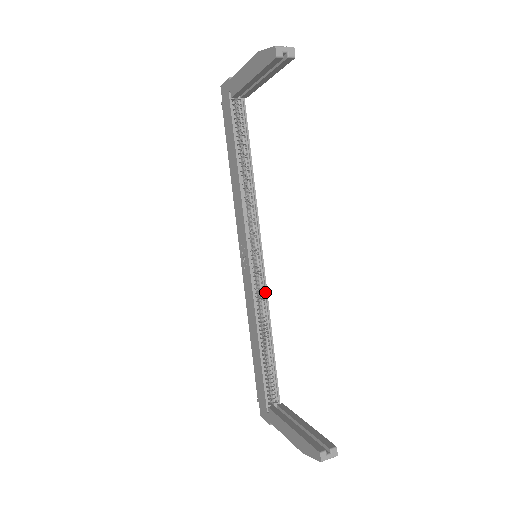
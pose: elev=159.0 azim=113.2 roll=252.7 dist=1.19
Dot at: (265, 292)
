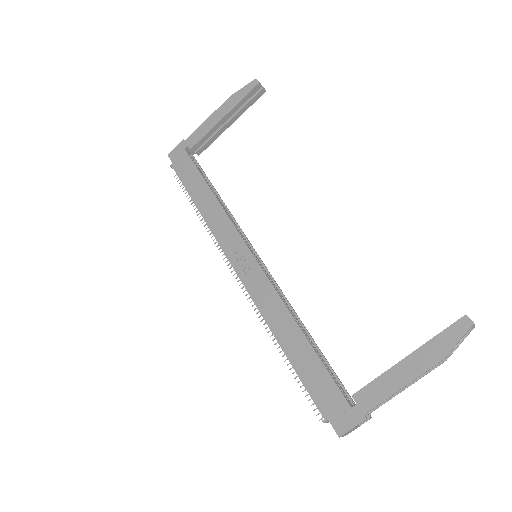
Dot at: (278, 288)
